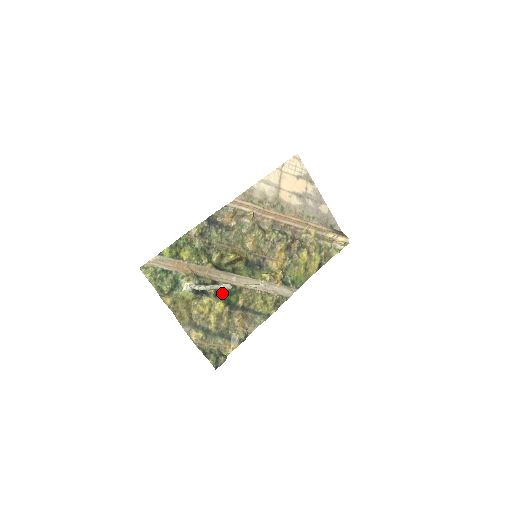
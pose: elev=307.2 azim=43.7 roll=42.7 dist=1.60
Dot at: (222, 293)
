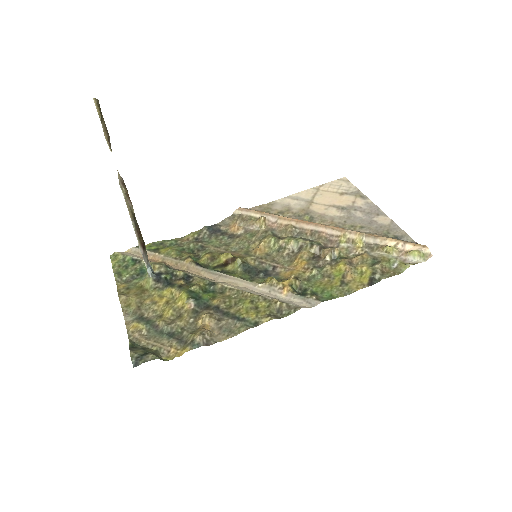
Dot at: (191, 286)
